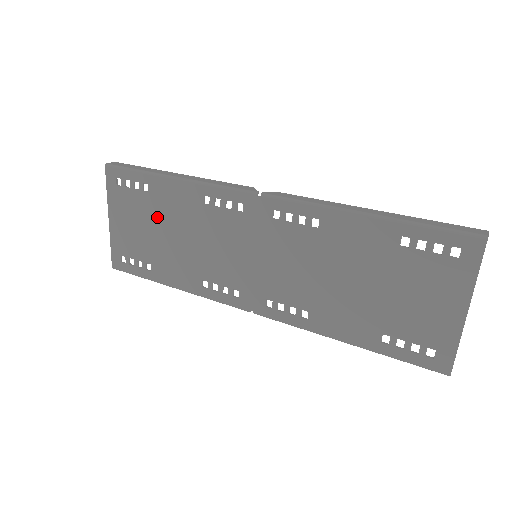
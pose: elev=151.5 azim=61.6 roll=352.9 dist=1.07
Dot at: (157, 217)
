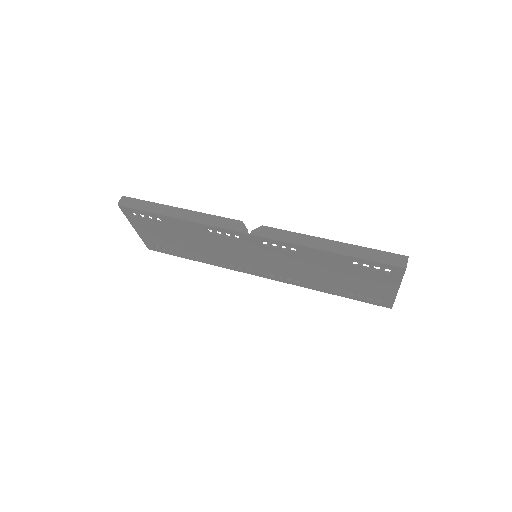
Dot at: (174, 233)
